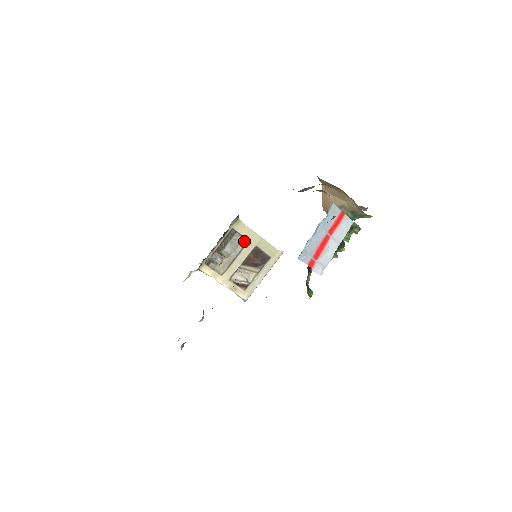
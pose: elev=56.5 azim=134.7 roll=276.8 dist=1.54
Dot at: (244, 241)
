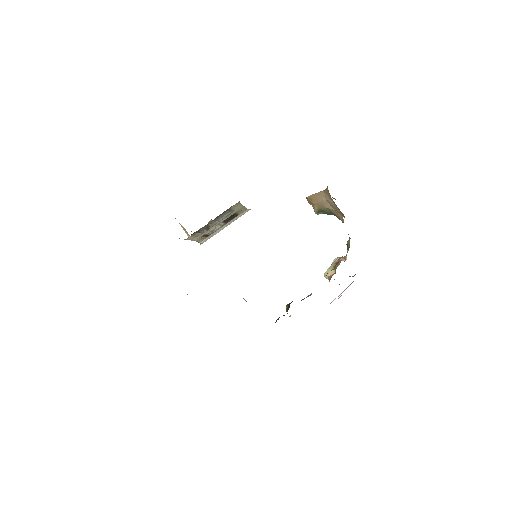
Dot at: (230, 212)
